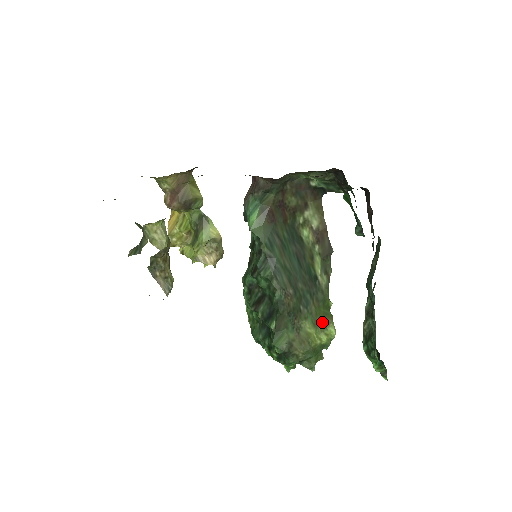
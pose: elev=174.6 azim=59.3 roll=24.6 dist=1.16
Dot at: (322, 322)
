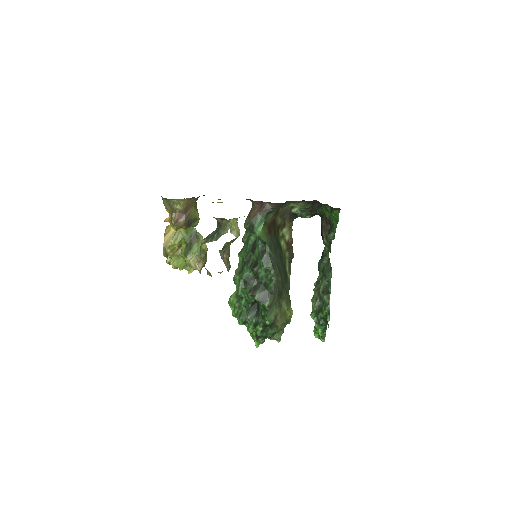
Dot at: (288, 304)
